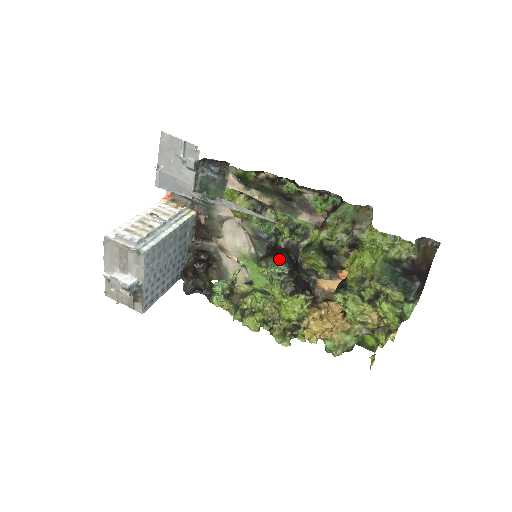
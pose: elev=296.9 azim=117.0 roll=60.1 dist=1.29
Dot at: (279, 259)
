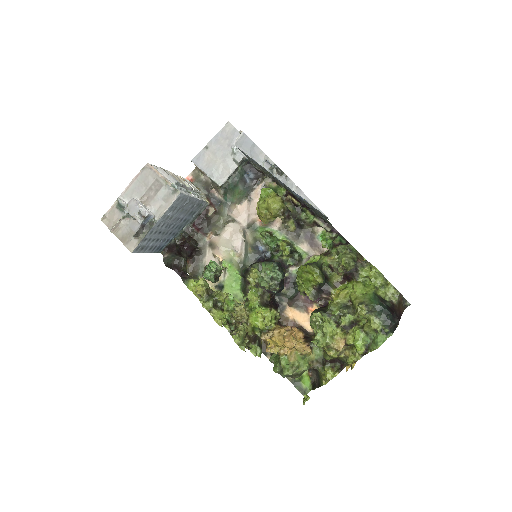
Dot at: (278, 265)
